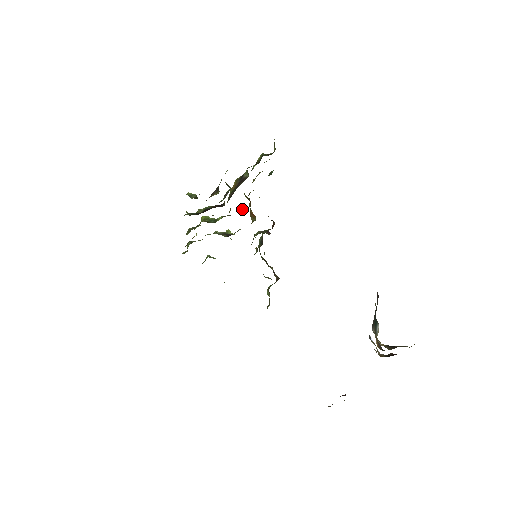
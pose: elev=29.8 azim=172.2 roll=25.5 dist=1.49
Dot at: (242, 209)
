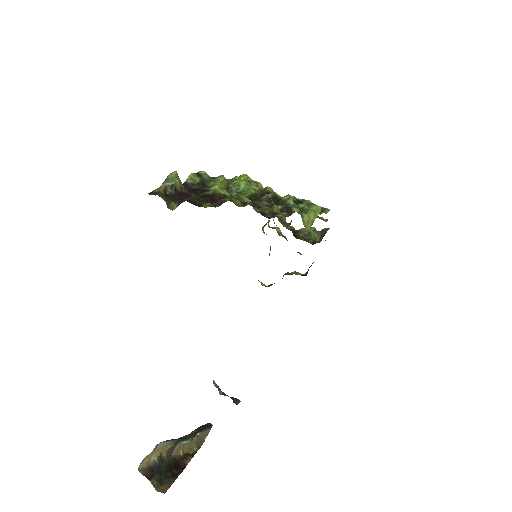
Dot at: (273, 210)
